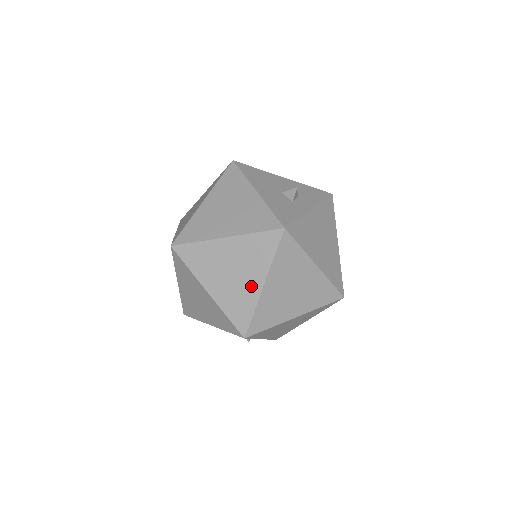
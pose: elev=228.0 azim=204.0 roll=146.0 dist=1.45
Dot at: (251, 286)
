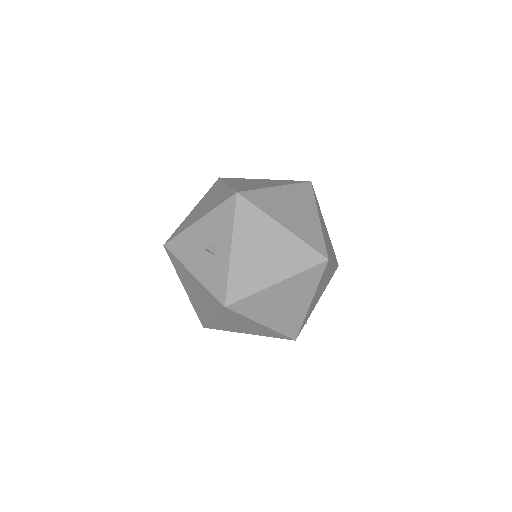
Dot at: (259, 327)
